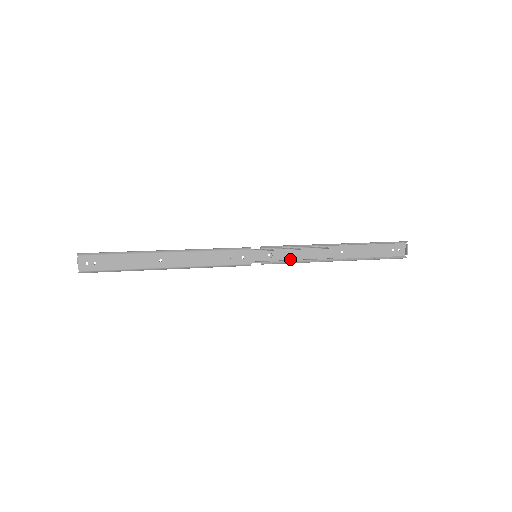
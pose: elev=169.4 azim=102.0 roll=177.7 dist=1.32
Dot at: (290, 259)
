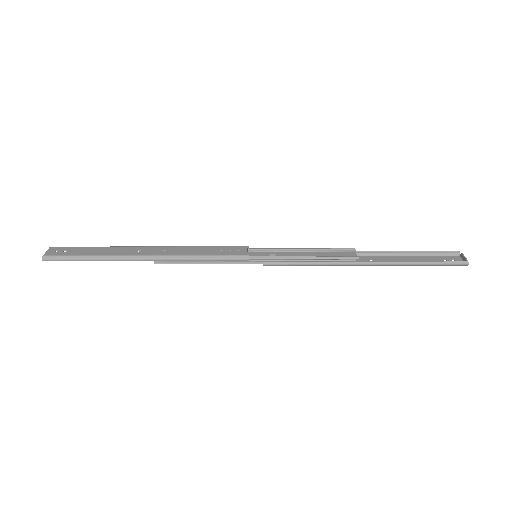
Dot at: (300, 258)
